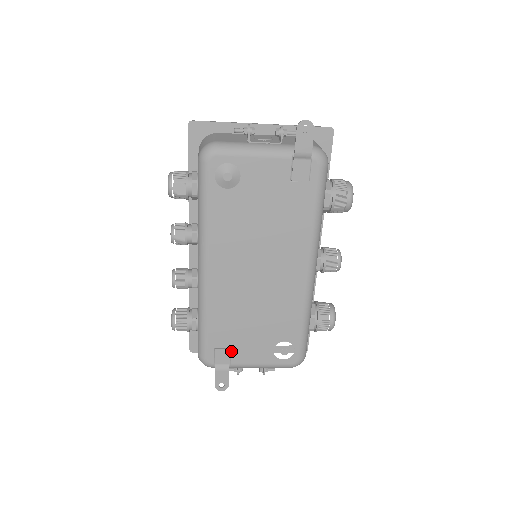
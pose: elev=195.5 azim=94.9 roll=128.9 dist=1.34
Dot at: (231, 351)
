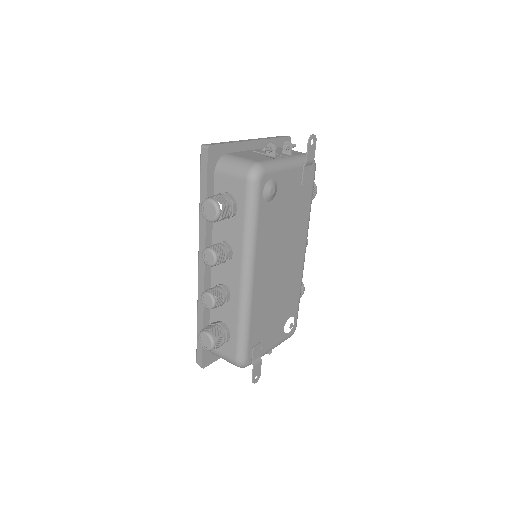
Dot at: (262, 344)
